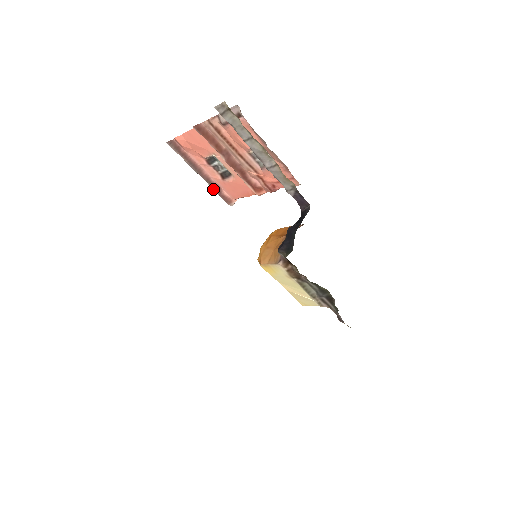
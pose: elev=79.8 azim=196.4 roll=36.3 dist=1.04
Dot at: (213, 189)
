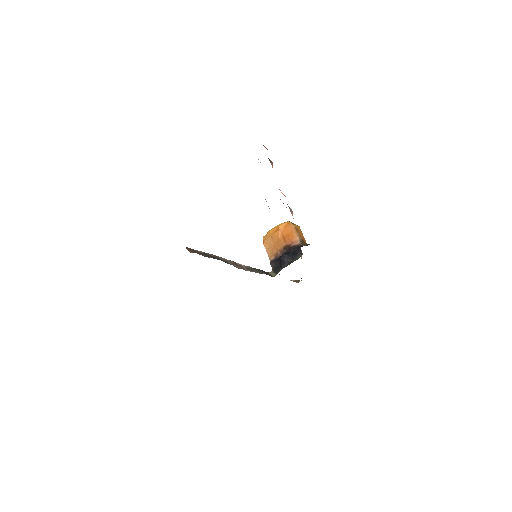
Dot at: occluded
